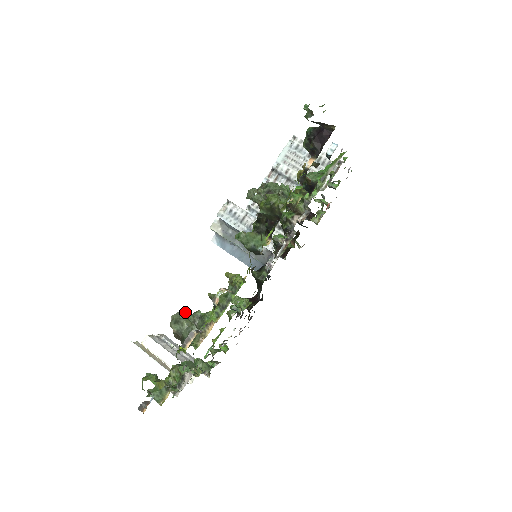
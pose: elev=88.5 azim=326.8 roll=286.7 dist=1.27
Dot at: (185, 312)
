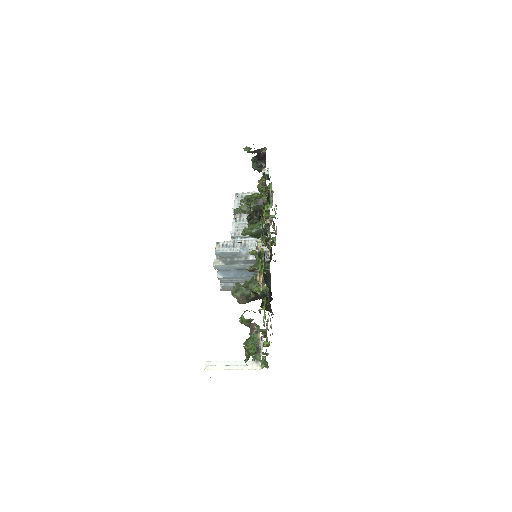
Dot at: (239, 283)
